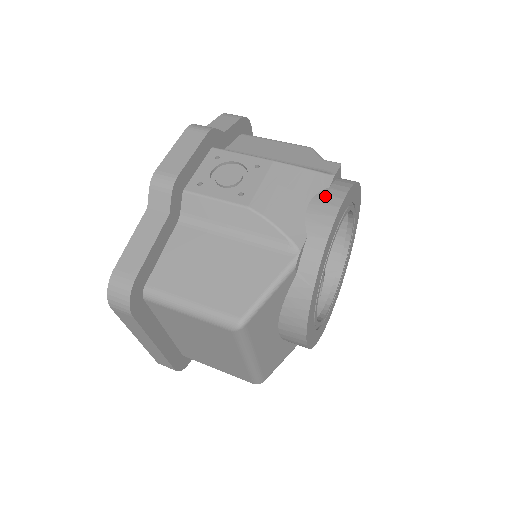
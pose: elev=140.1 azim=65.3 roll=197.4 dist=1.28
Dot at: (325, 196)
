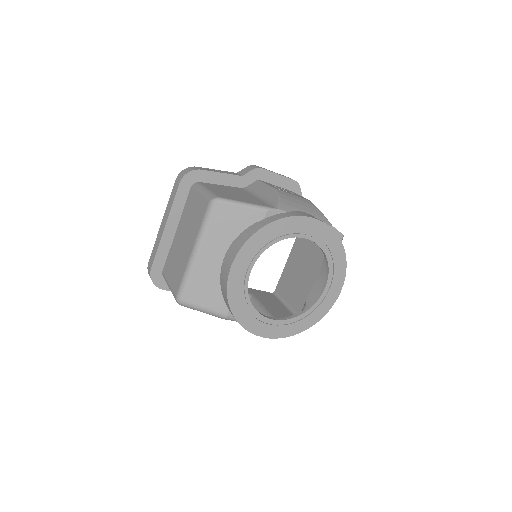
Dot at: occluded
